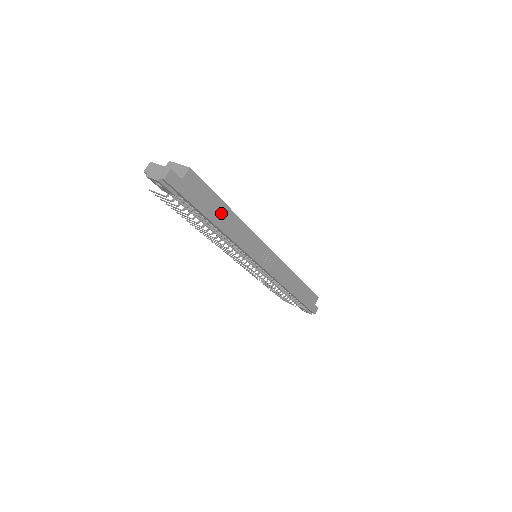
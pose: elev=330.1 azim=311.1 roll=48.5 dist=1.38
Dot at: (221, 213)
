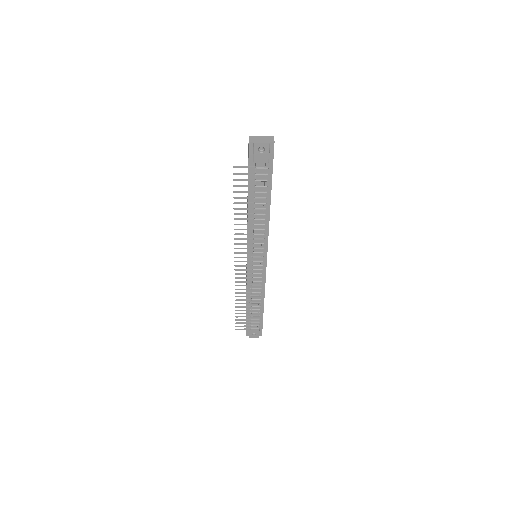
Dot at: occluded
